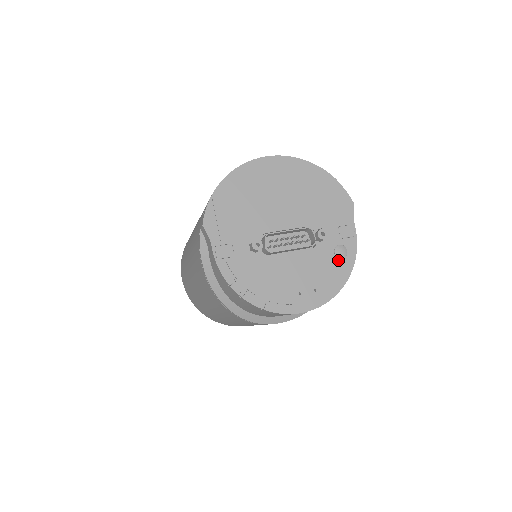
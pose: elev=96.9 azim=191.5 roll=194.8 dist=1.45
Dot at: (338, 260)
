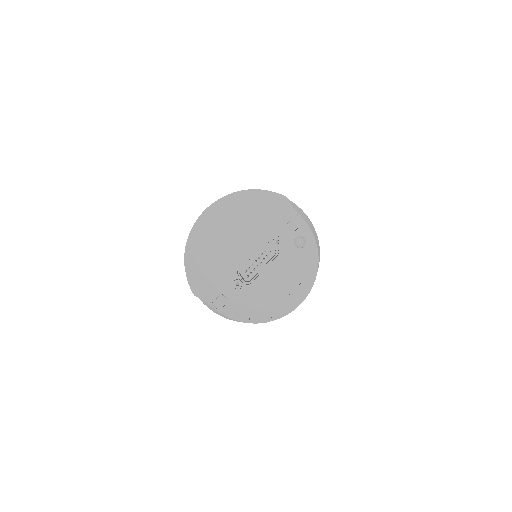
Dot at: (302, 249)
